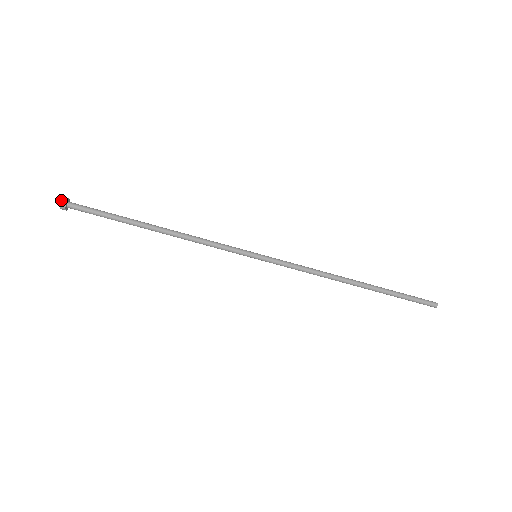
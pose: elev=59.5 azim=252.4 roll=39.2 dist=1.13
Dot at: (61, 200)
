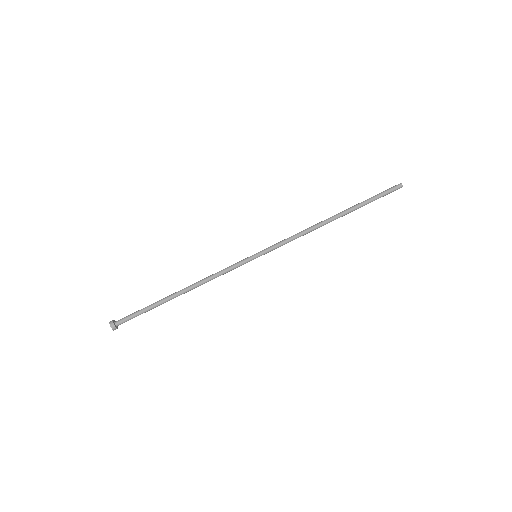
Dot at: occluded
